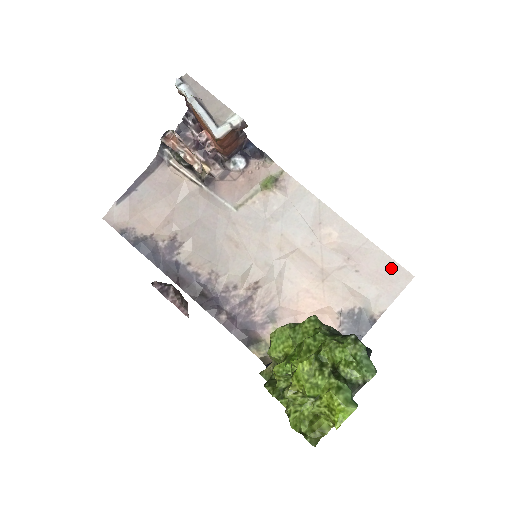
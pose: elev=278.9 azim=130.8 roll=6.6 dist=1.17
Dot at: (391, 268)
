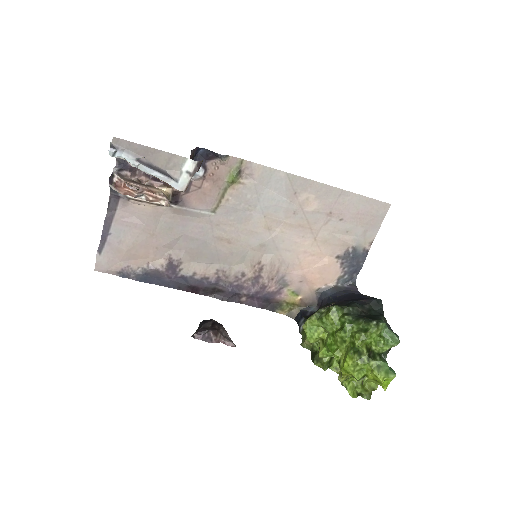
Dot at: (369, 206)
